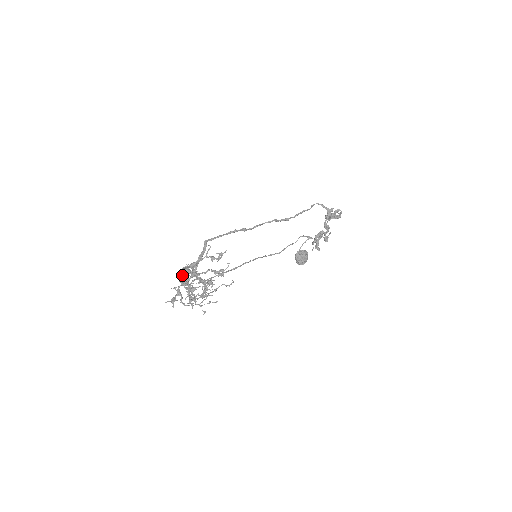
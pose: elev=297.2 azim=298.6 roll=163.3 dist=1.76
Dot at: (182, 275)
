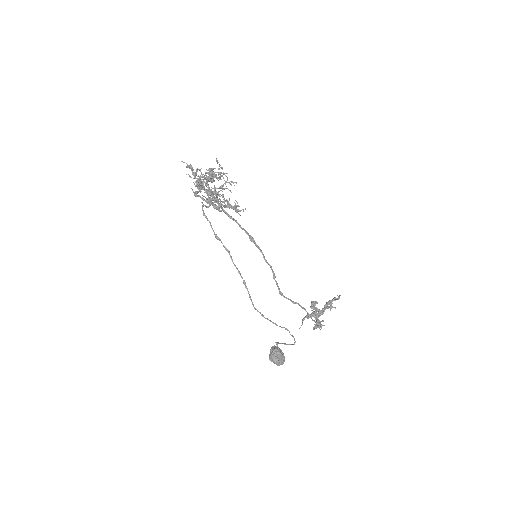
Dot at: occluded
